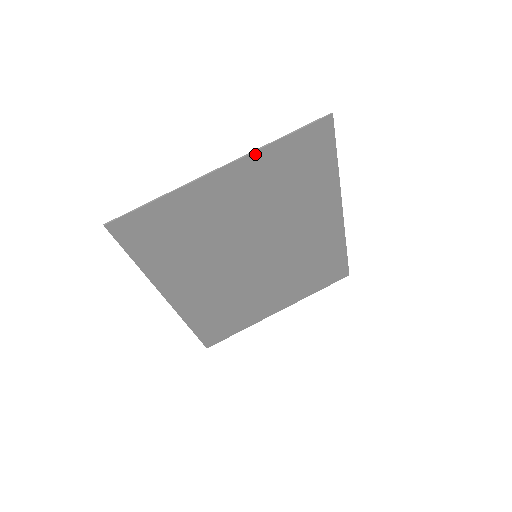
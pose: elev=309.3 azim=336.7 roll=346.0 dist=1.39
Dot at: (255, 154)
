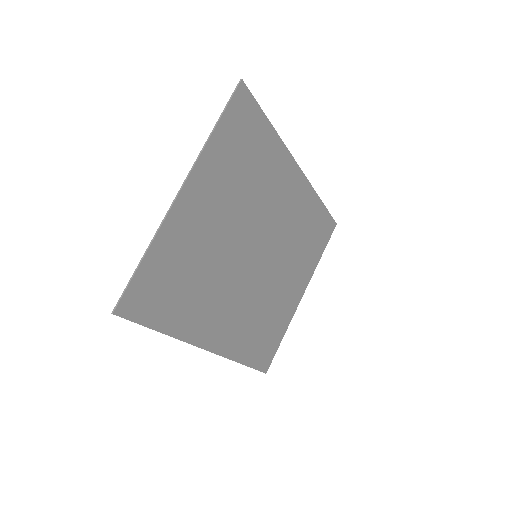
Dot at: (201, 157)
